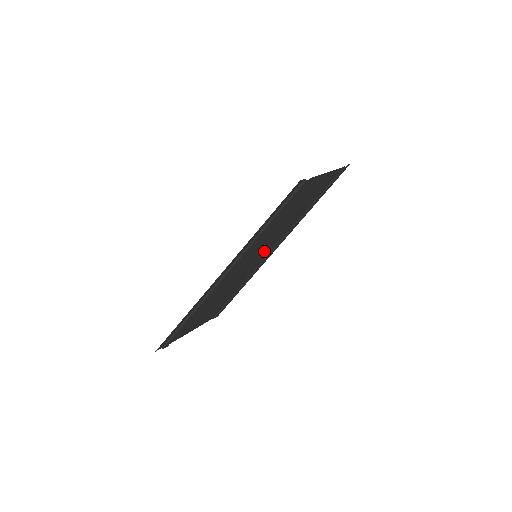
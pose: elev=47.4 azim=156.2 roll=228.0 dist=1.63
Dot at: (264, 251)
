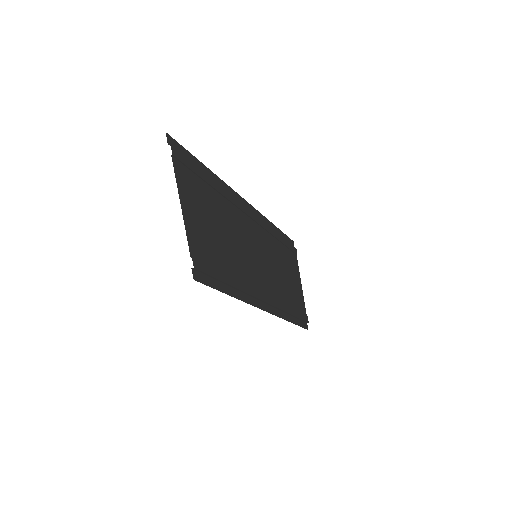
Dot at: (252, 240)
